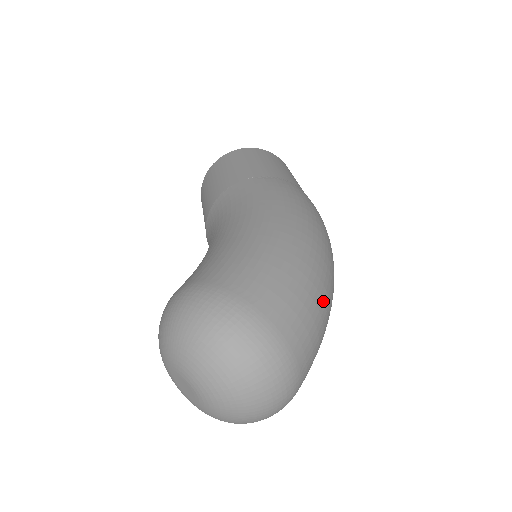
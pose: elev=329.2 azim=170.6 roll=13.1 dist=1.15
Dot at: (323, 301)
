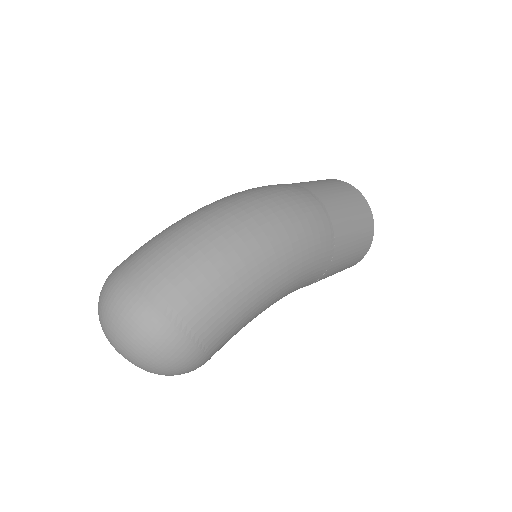
Dot at: (183, 237)
